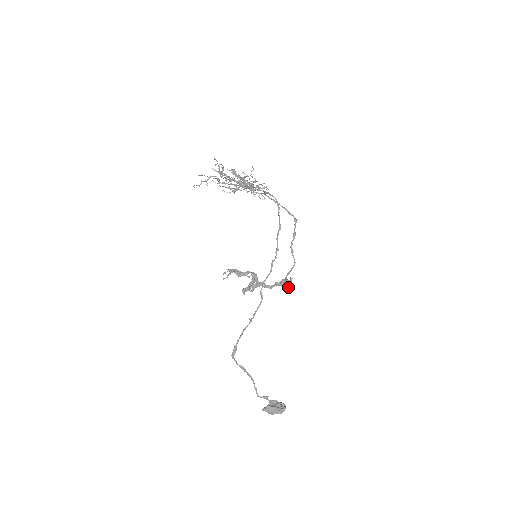
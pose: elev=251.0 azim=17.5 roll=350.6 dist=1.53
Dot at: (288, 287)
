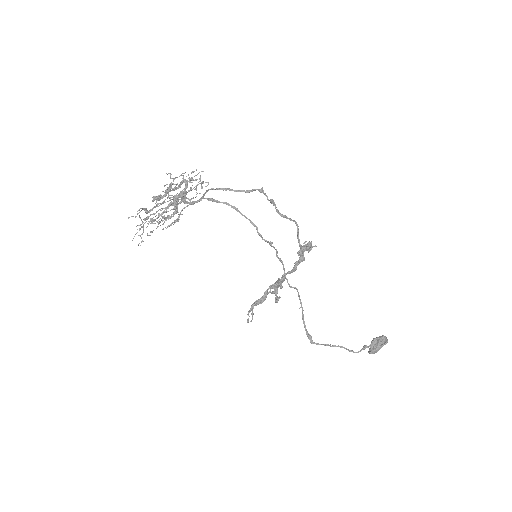
Dot at: (309, 249)
